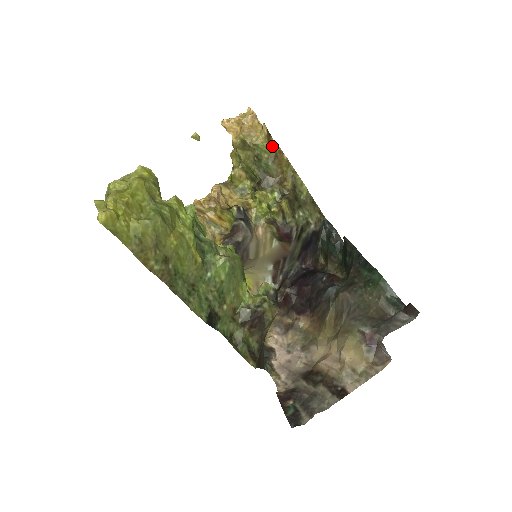
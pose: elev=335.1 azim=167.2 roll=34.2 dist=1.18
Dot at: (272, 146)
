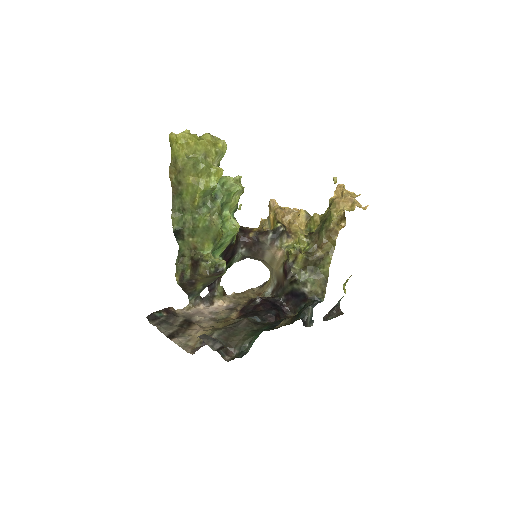
Dot at: (337, 224)
